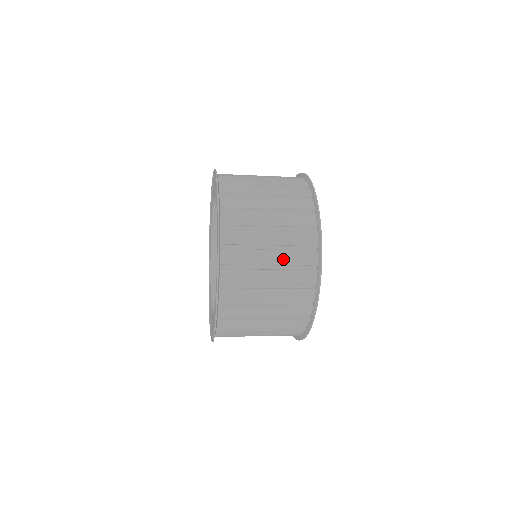
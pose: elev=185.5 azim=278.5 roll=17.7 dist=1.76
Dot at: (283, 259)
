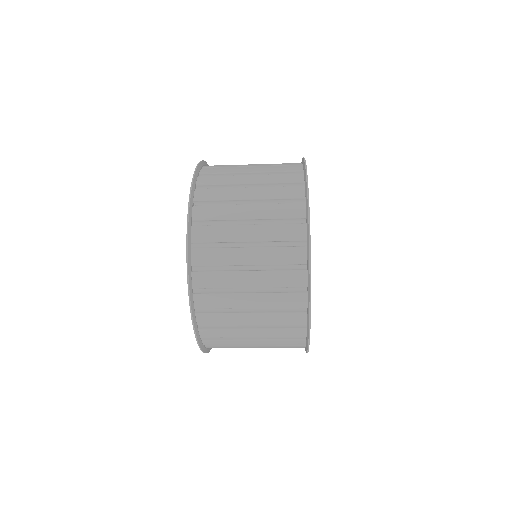
Dot at: (266, 320)
